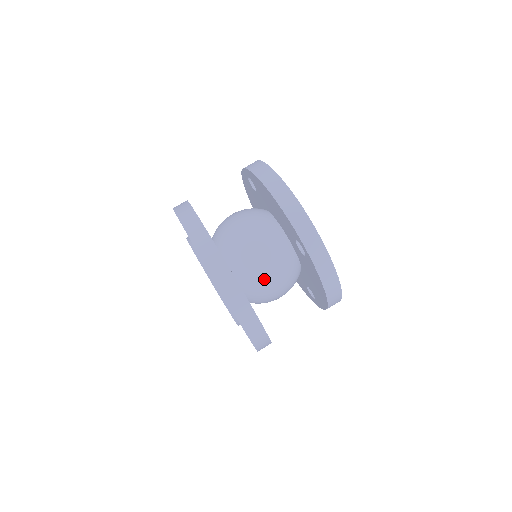
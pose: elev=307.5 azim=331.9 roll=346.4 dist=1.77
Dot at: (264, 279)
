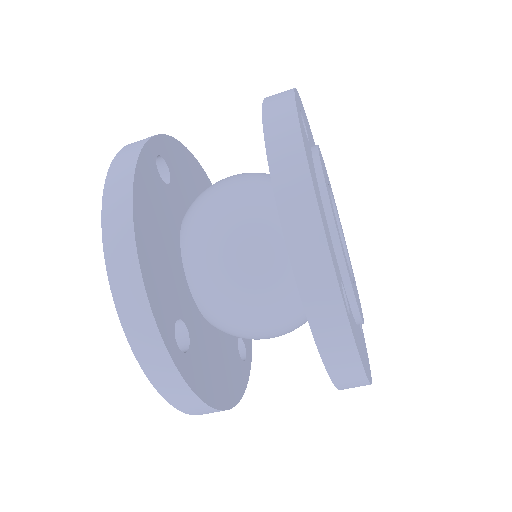
Dot at: (241, 322)
